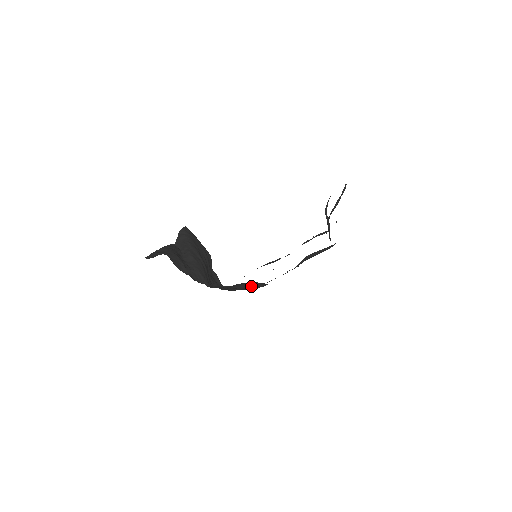
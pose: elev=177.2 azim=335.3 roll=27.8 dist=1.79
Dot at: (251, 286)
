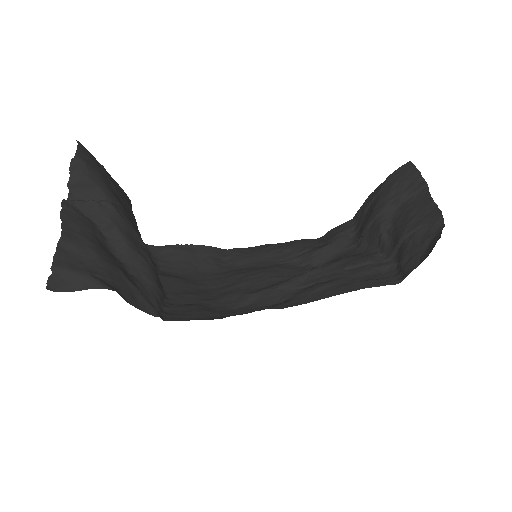
Dot at: (207, 261)
